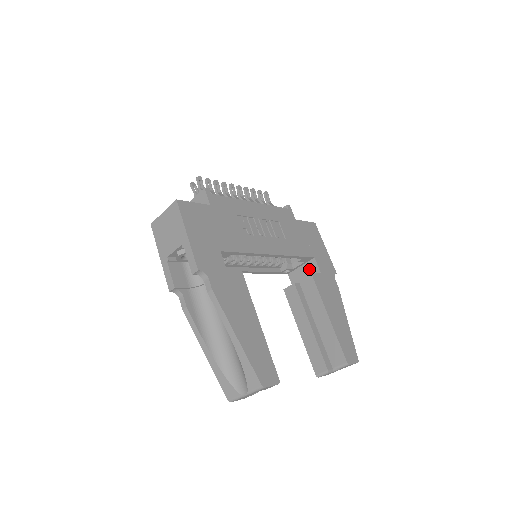
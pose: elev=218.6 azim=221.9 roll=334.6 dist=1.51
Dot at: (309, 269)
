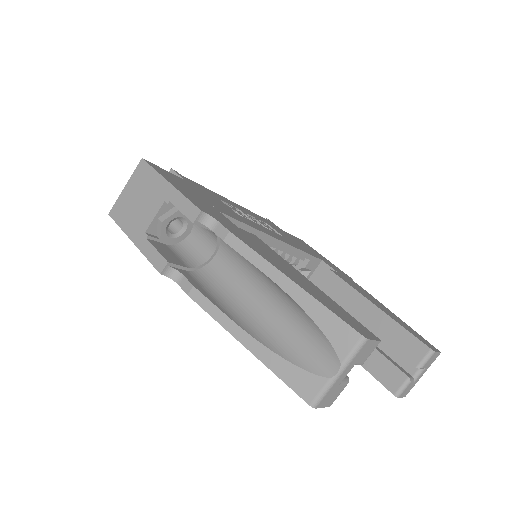
Dot at: (321, 277)
